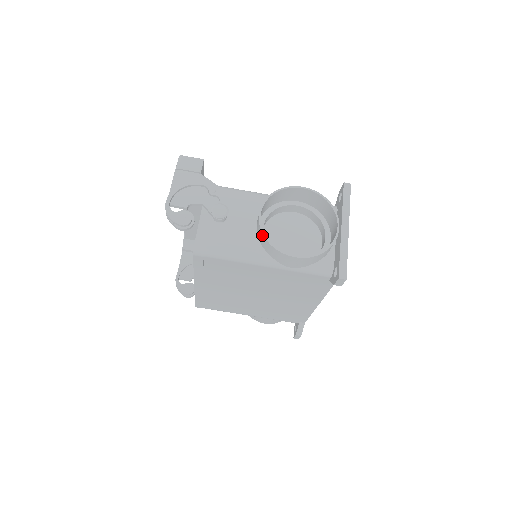
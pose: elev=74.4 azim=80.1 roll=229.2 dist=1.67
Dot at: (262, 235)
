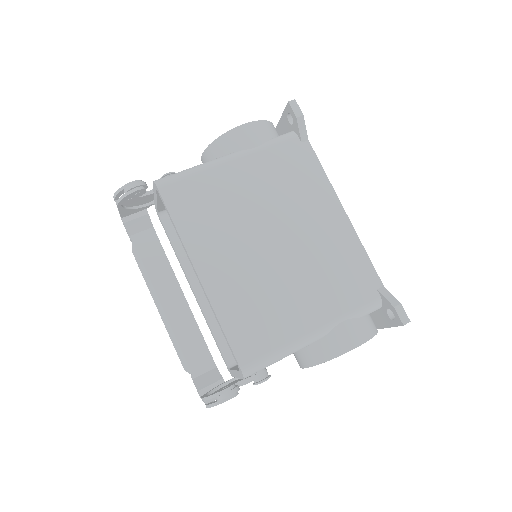
Dot at: (210, 147)
